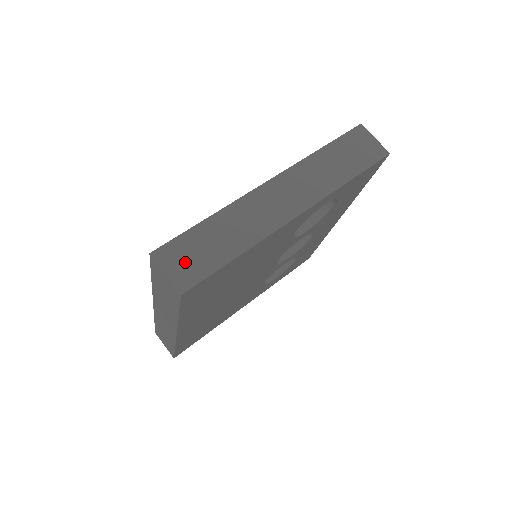
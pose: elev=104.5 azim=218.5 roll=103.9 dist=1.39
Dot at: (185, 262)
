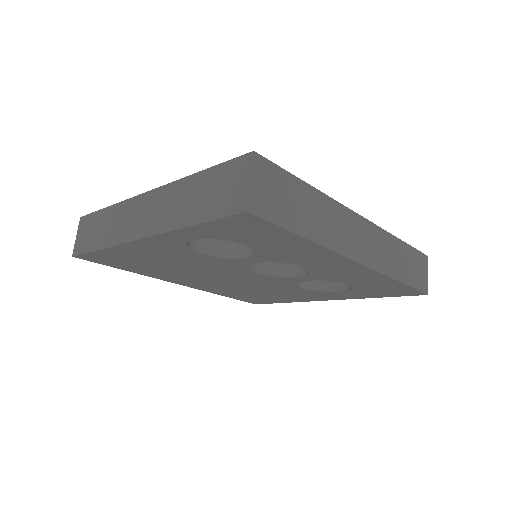
Dot at: (84, 235)
